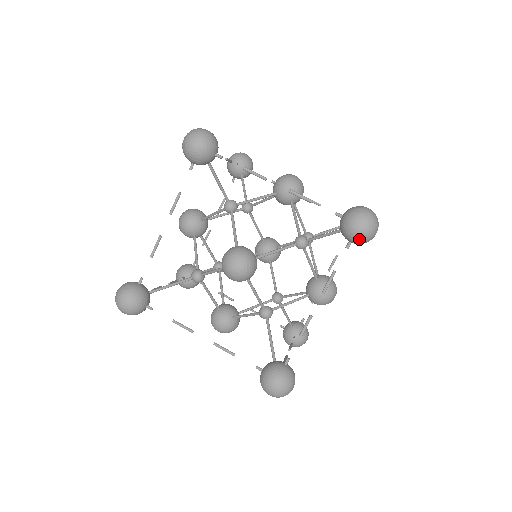
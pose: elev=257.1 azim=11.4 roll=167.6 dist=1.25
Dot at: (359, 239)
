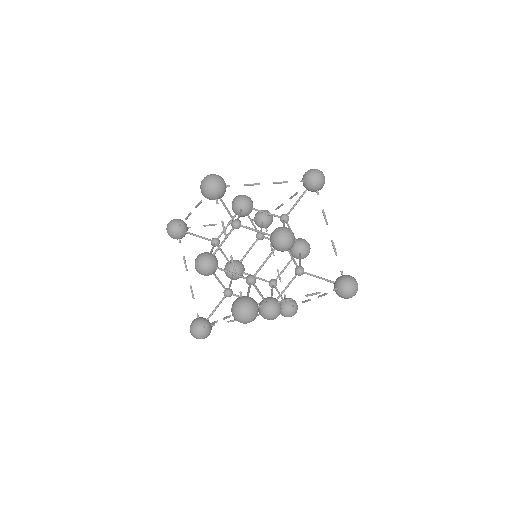
Dot at: (323, 183)
